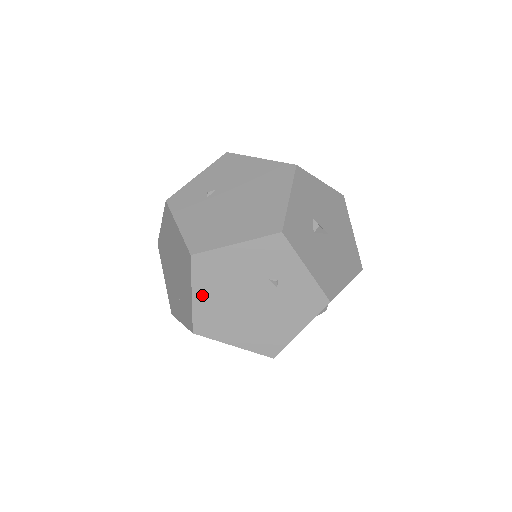
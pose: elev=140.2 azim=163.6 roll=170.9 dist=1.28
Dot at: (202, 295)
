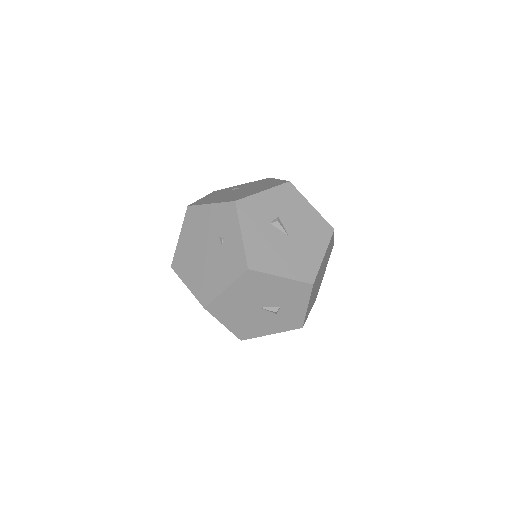
Dot at: (184, 238)
